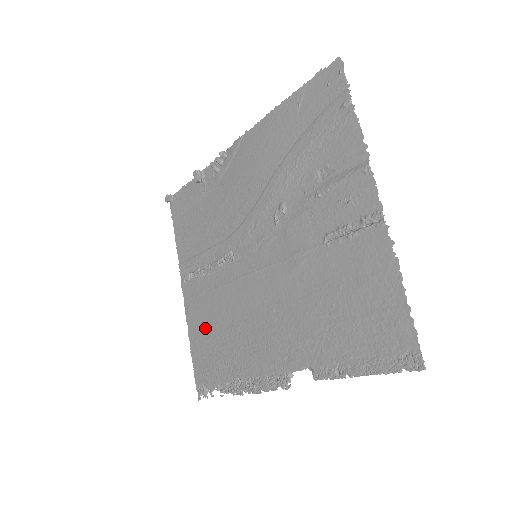
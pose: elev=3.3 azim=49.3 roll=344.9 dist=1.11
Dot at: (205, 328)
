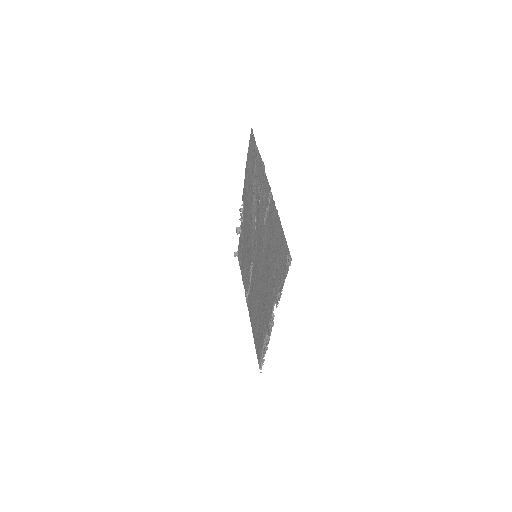
Dot at: (255, 321)
